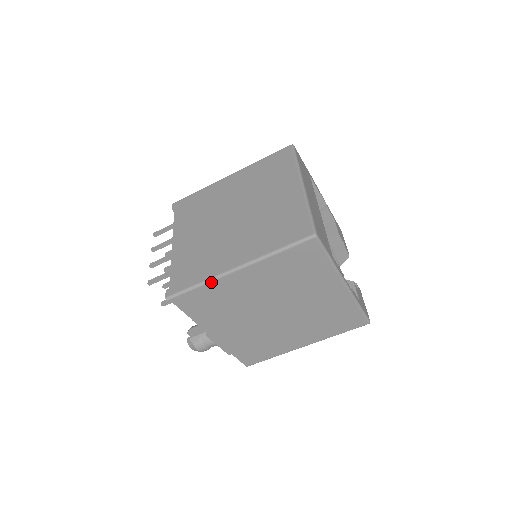
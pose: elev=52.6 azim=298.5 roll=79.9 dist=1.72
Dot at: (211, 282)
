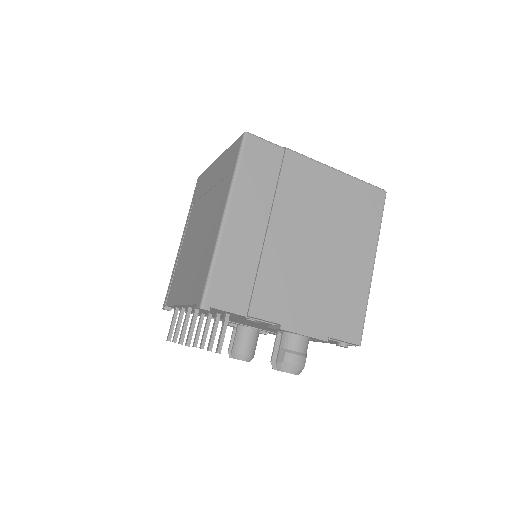
Dot at: (218, 249)
